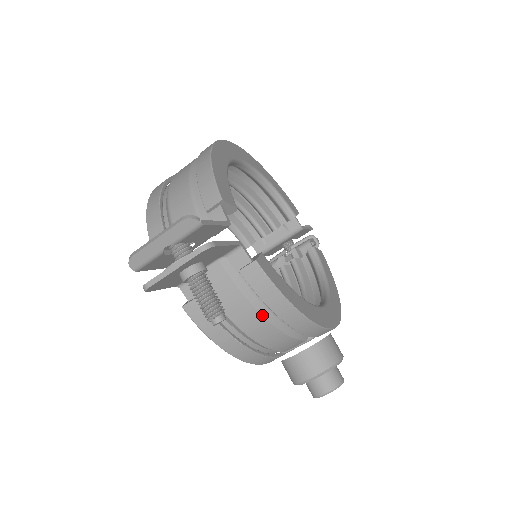
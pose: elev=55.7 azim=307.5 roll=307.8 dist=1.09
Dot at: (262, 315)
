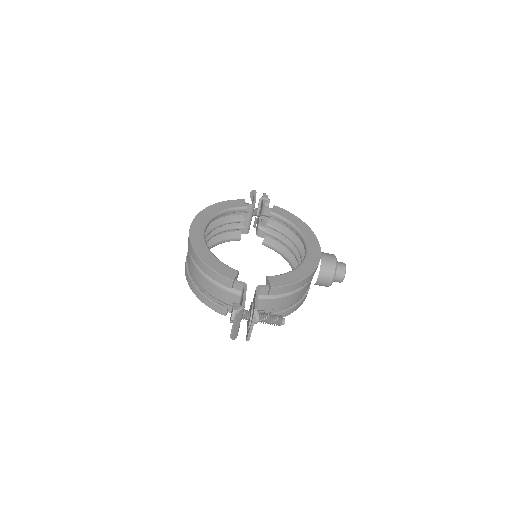
Dot at: (292, 294)
